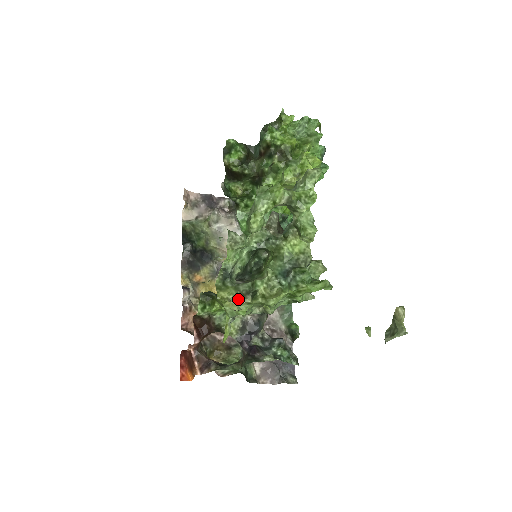
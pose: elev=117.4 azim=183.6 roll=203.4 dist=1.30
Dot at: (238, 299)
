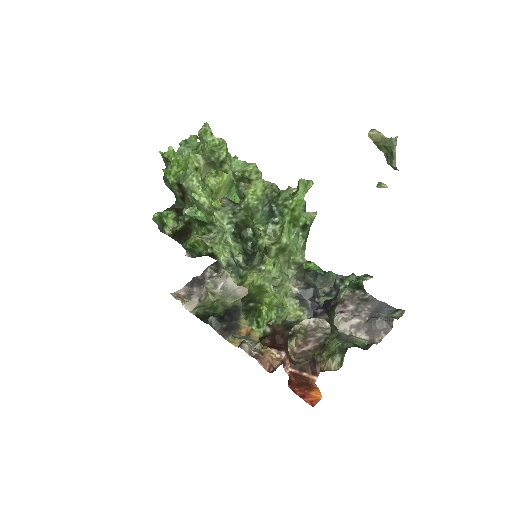
Dot at: (260, 269)
